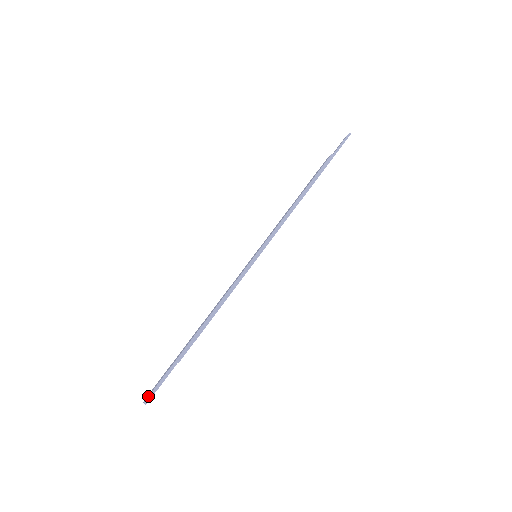
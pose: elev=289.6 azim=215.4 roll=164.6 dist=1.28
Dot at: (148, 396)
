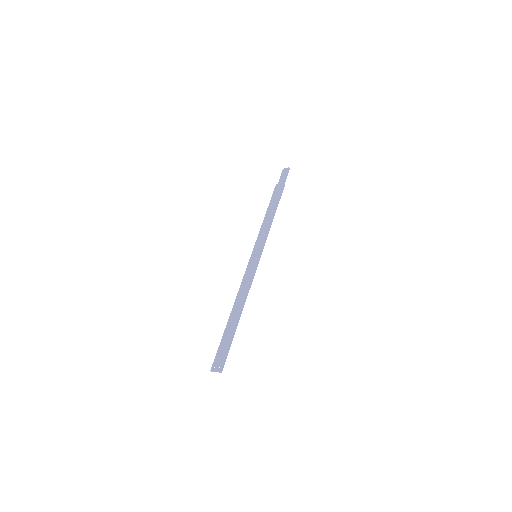
Dot at: (222, 366)
